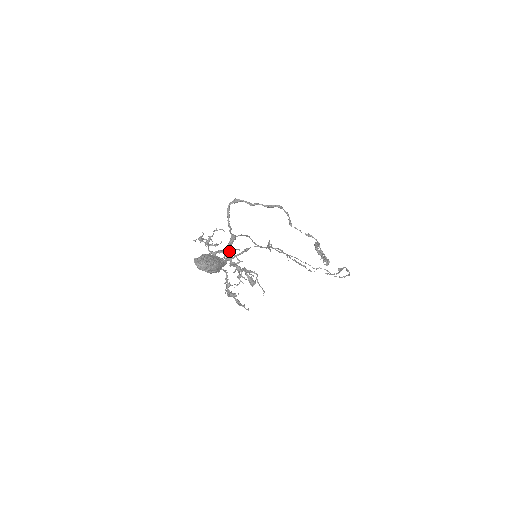
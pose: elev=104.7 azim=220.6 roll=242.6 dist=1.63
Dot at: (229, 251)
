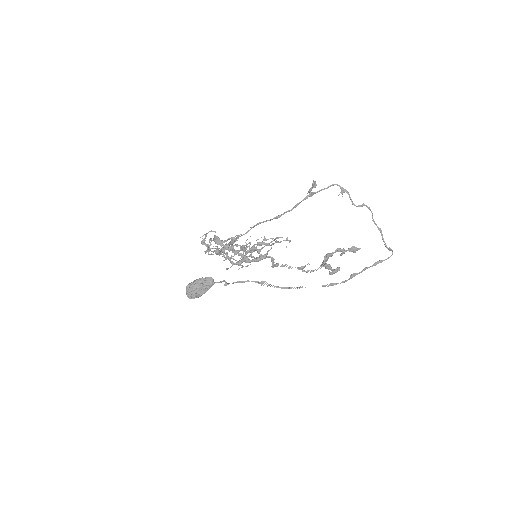
Dot at: occluded
